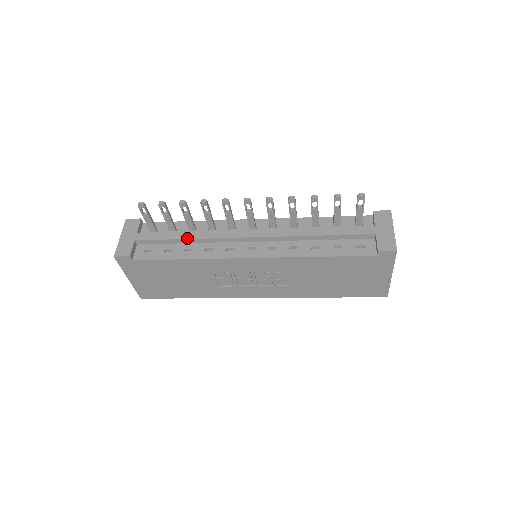
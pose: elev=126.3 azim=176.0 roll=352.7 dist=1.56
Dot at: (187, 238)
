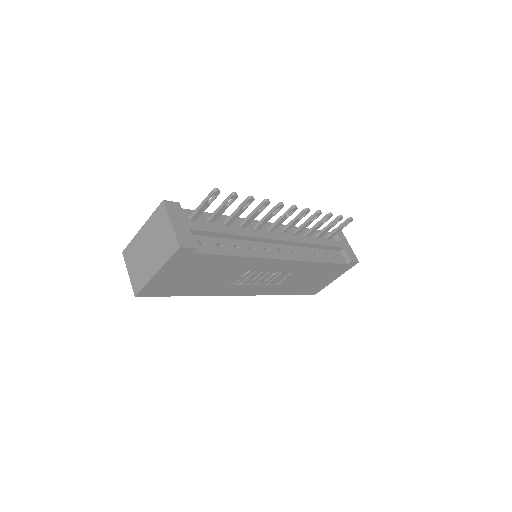
Dot at: (236, 234)
